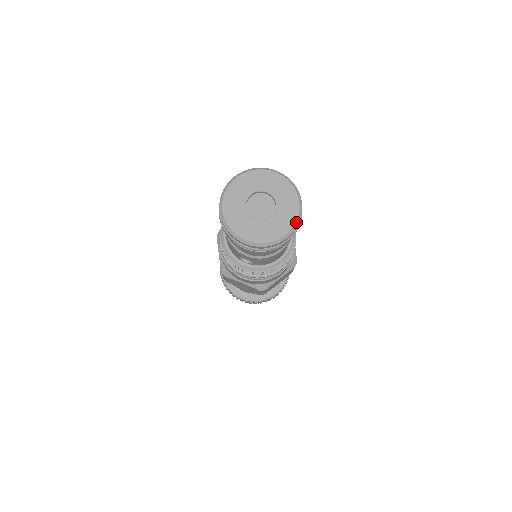
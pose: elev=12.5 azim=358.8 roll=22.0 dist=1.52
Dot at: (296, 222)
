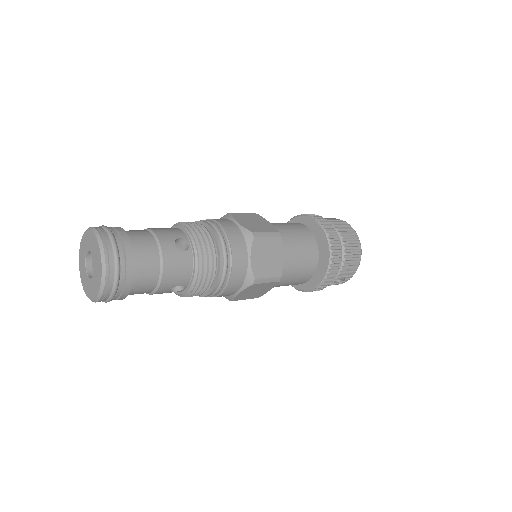
Dot at: (100, 250)
